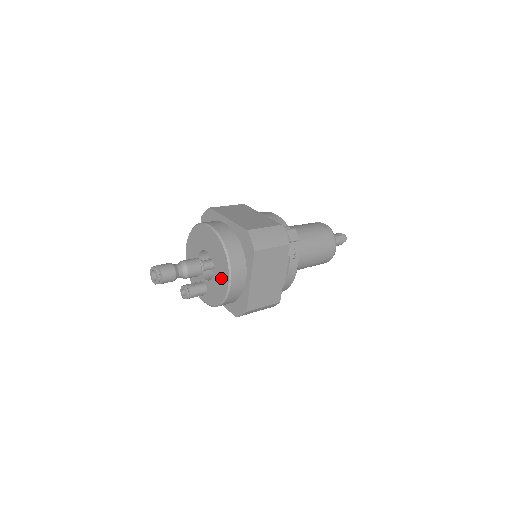
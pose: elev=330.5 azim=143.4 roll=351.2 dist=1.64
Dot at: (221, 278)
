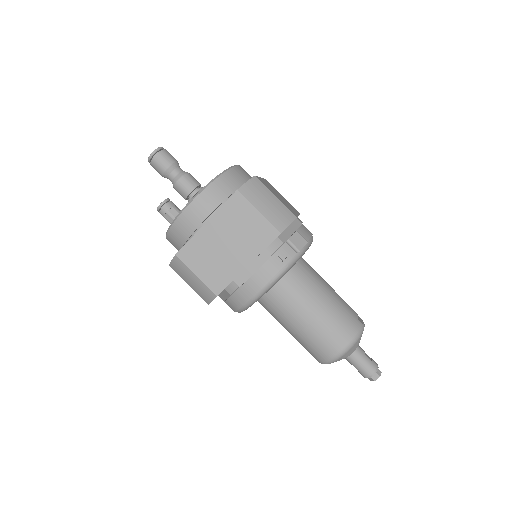
Dot at: occluded
